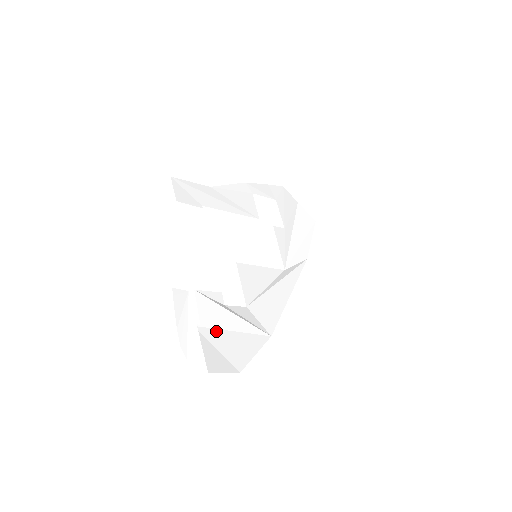
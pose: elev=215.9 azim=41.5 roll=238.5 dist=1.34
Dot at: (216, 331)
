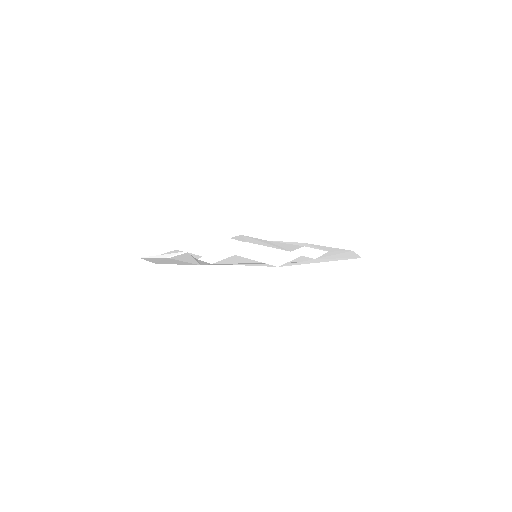
Dot at: occluded
